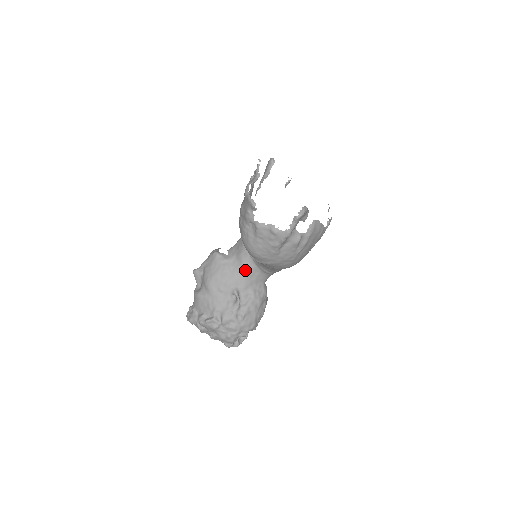
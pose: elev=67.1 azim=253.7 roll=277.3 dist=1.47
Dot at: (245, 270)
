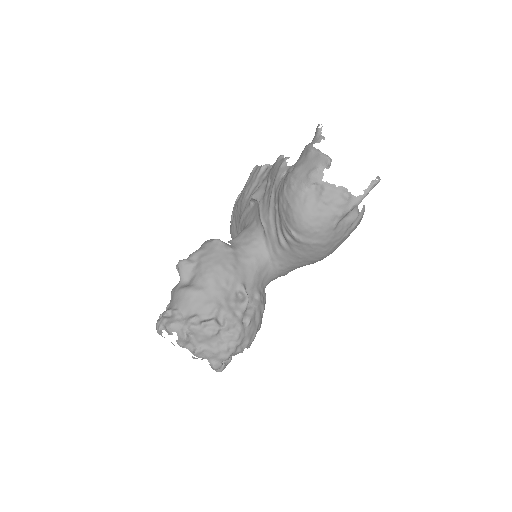
Dot at: (256, 263)
